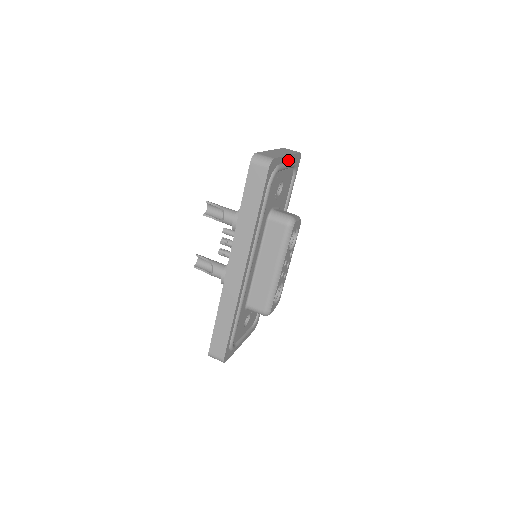
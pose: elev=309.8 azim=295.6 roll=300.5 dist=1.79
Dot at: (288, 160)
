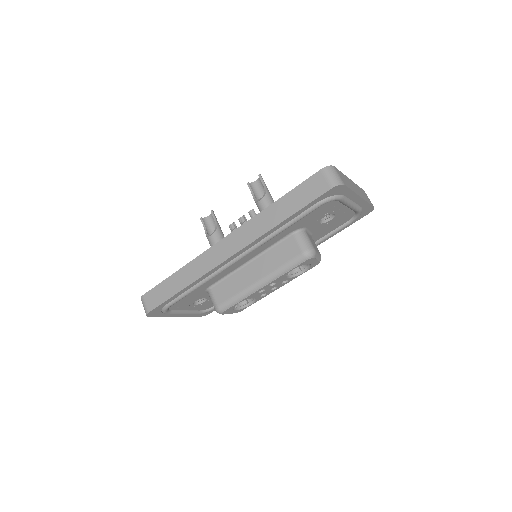
Dot at: (357, 201)
